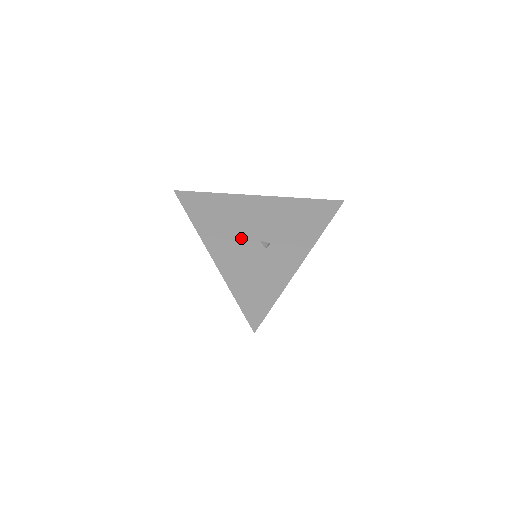
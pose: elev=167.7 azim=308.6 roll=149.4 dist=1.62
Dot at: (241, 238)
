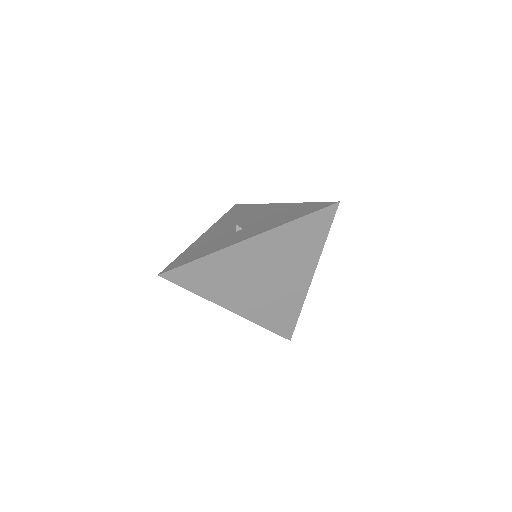
Dot at: (231, 226)
